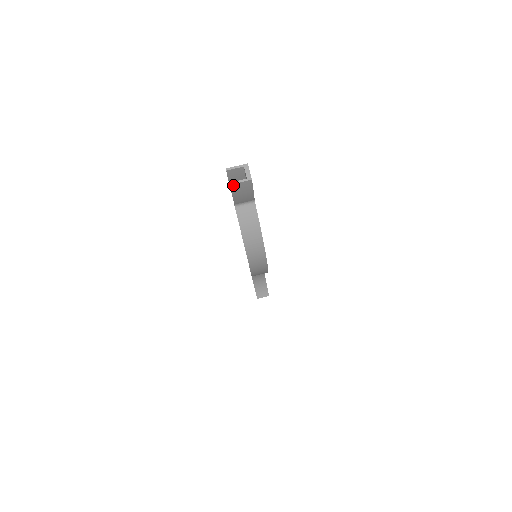
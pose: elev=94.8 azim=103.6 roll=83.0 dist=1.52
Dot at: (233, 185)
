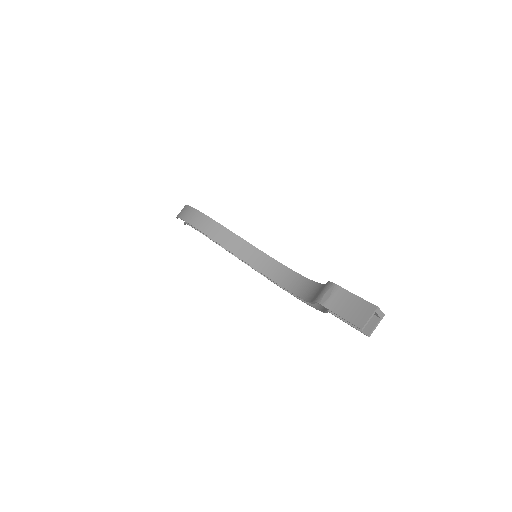
Dot at: (369, 333)
